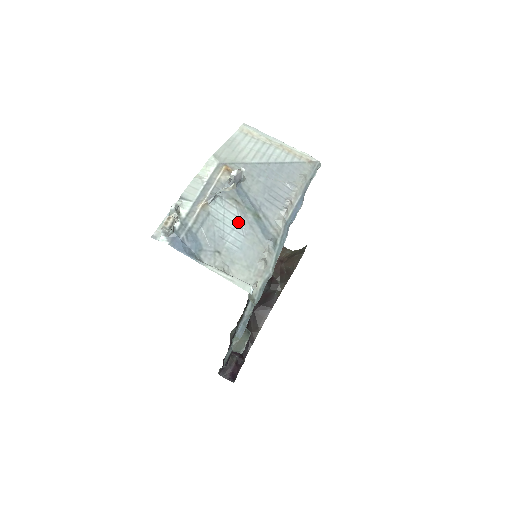
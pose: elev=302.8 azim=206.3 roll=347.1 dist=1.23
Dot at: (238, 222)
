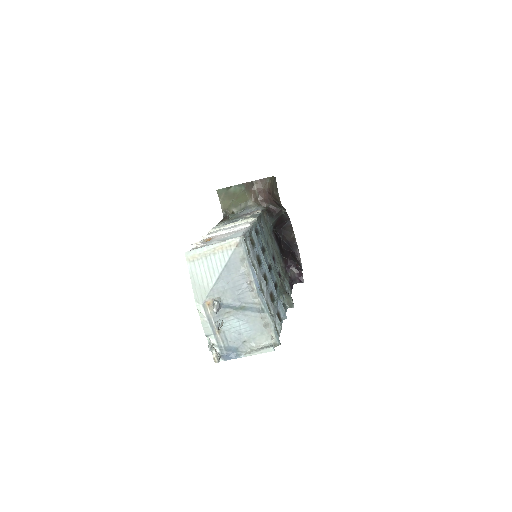
Dot at: (238, 320)
